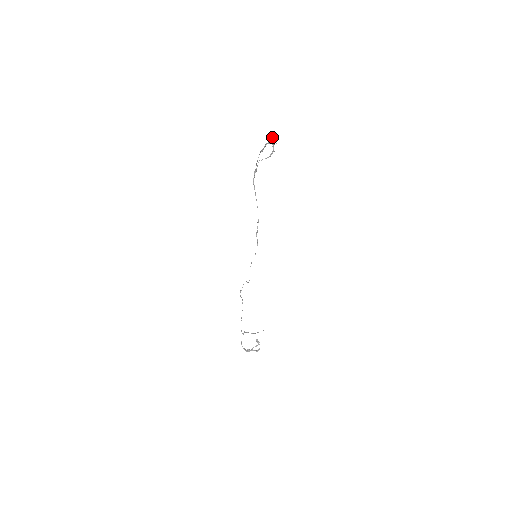
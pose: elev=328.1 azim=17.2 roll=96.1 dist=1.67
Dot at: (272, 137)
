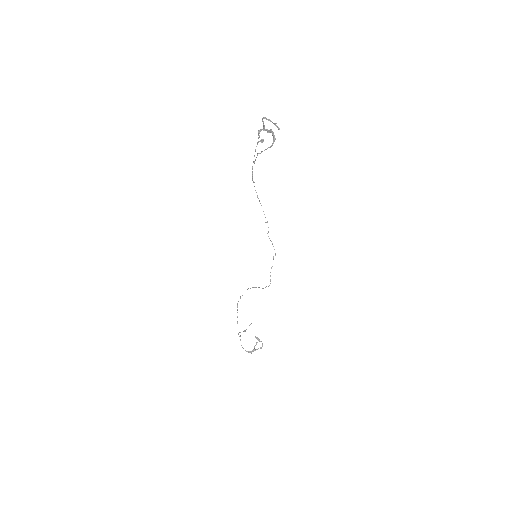
Dot at: occluded
